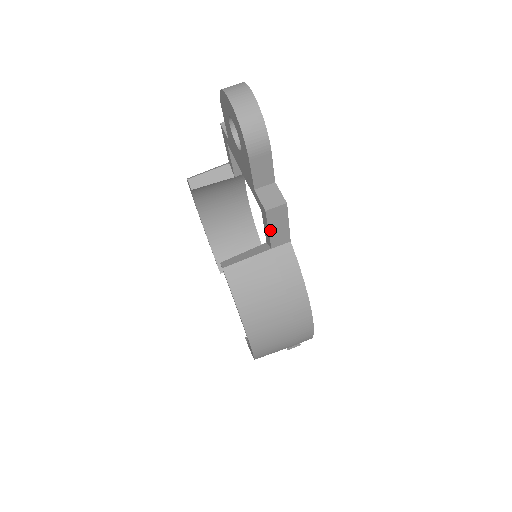
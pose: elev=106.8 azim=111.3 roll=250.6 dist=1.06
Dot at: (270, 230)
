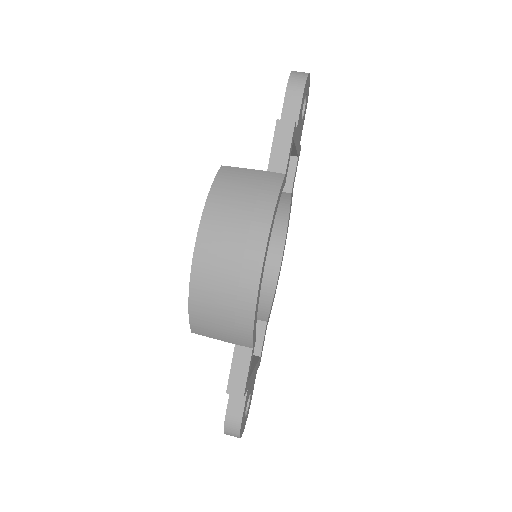
Dot at: (273, 146)
